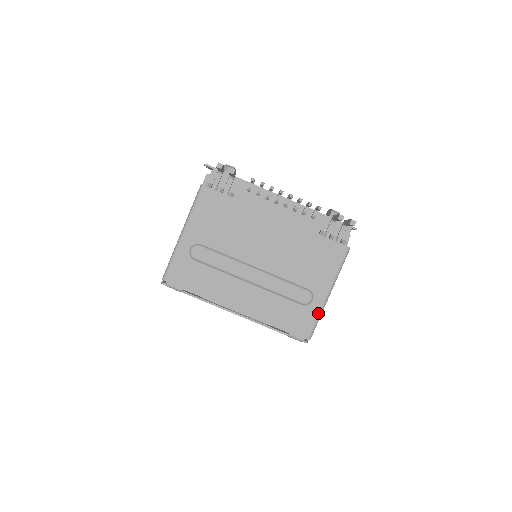
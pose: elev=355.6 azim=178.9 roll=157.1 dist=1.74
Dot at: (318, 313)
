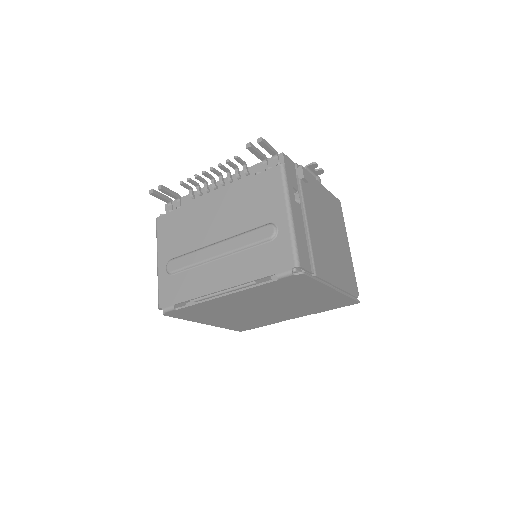
Dot at: (289, 236)
